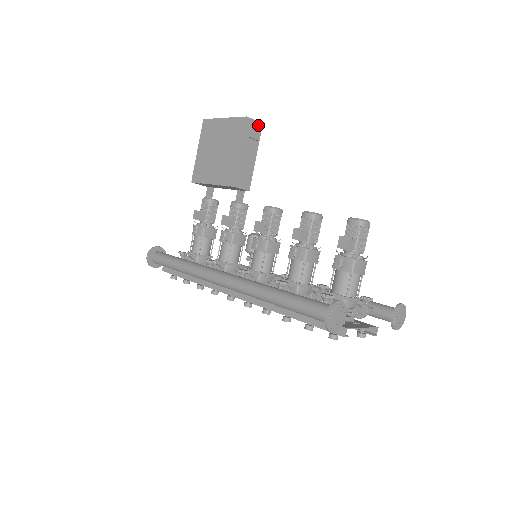
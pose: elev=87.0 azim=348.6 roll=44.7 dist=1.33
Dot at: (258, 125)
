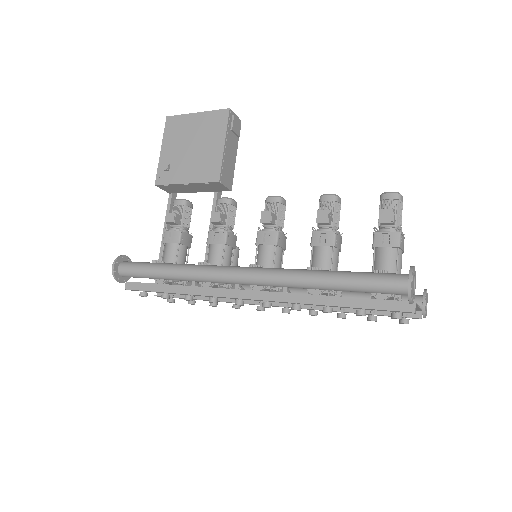
Dot at: (238, 120)
